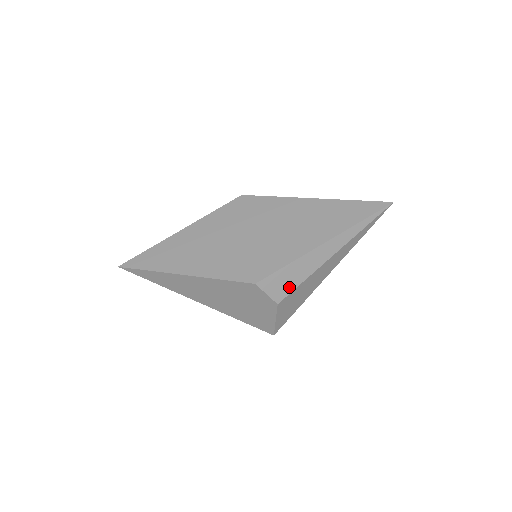
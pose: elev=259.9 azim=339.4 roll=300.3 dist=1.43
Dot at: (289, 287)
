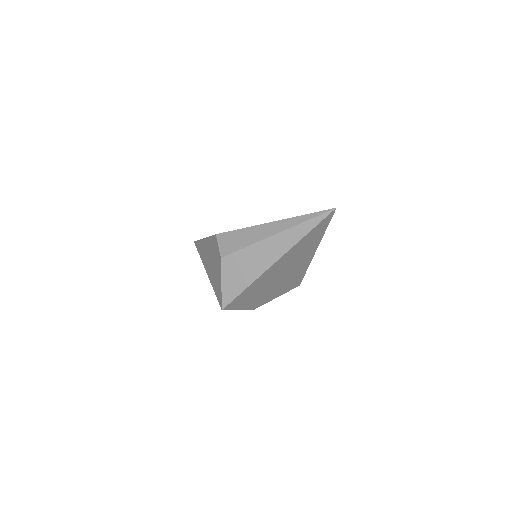
Dot at: (234, 248)
